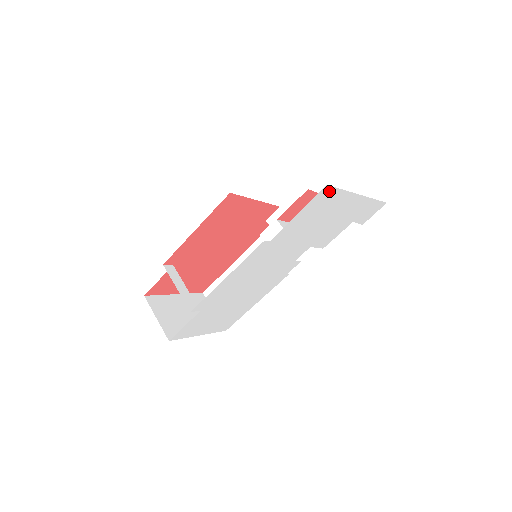
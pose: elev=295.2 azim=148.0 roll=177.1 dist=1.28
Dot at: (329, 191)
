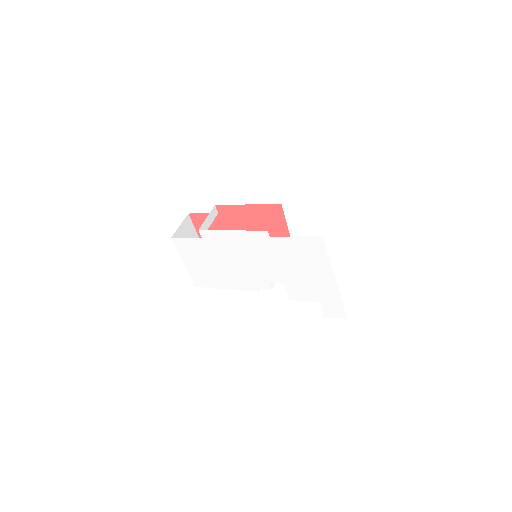
Dot at: (321, 244)
